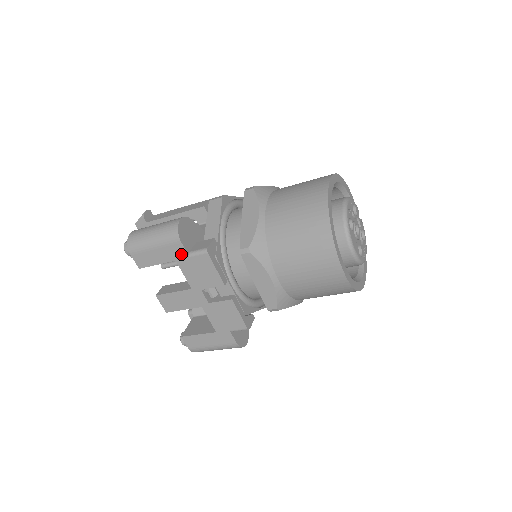
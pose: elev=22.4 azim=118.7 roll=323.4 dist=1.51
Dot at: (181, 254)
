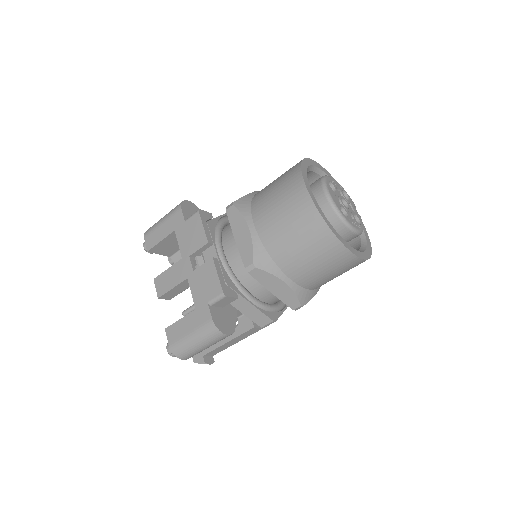
Dot at: (180, 221)
